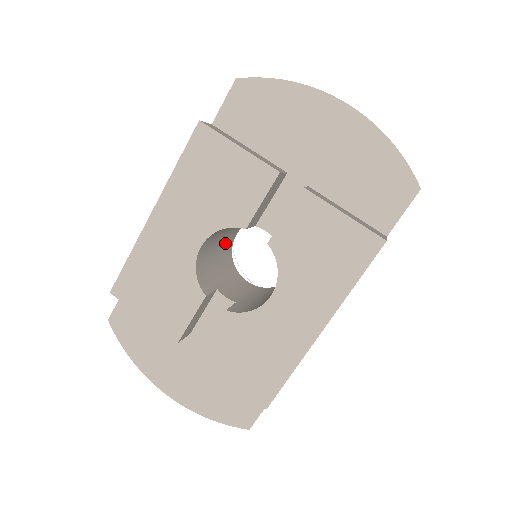
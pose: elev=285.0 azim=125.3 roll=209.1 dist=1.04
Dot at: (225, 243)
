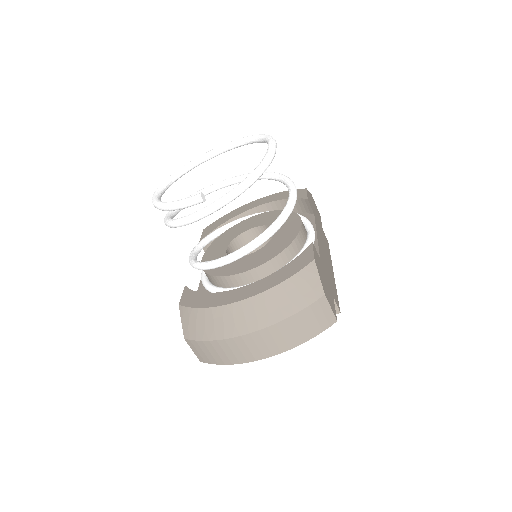
Dot at: occluded
